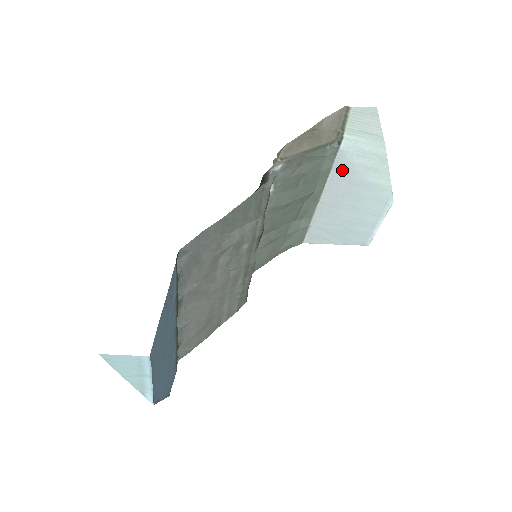
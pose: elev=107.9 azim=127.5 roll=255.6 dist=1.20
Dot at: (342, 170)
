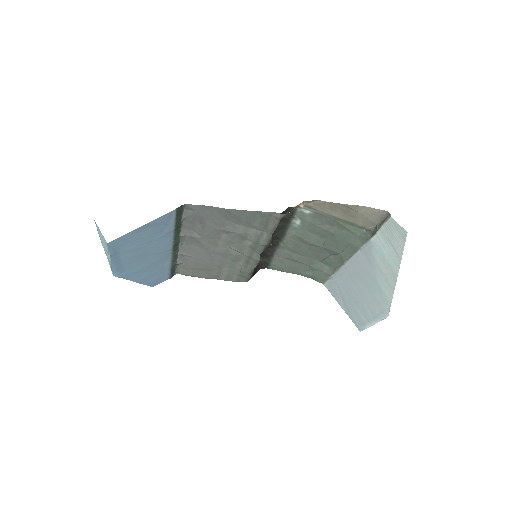
Dot at: (366, 257)
